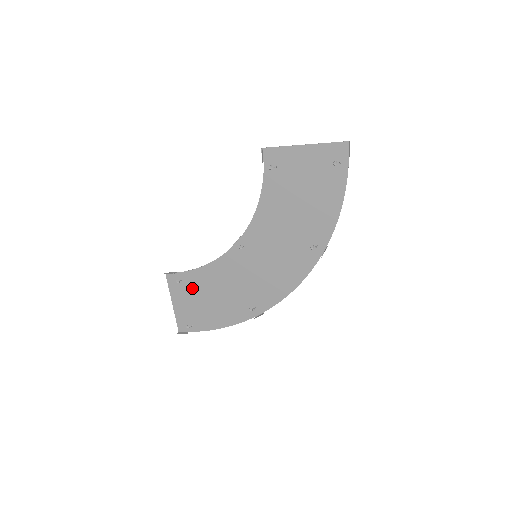
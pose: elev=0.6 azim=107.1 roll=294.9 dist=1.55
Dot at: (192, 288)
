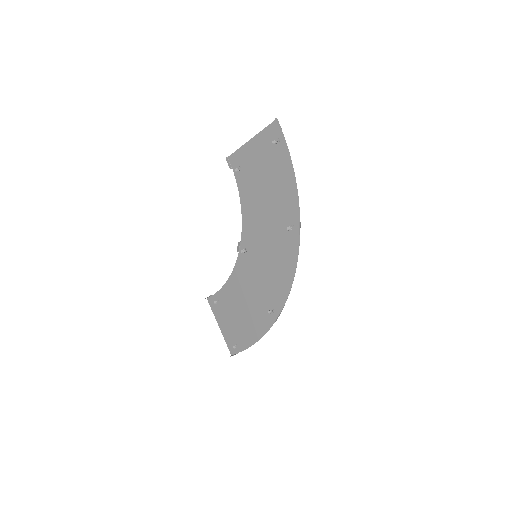
Dot at: (226, 306)
